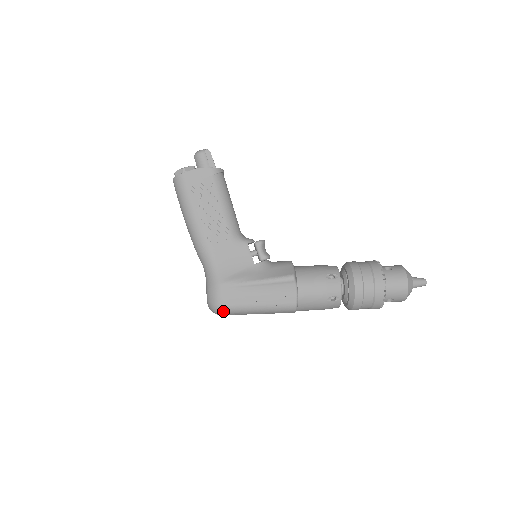
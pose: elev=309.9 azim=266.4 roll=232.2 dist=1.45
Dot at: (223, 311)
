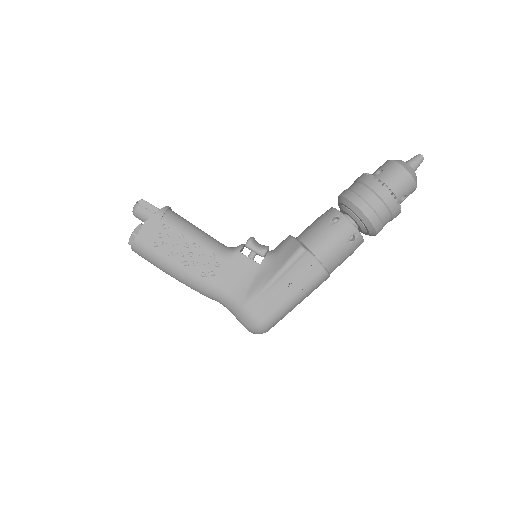
Dot at: (266, 327)
